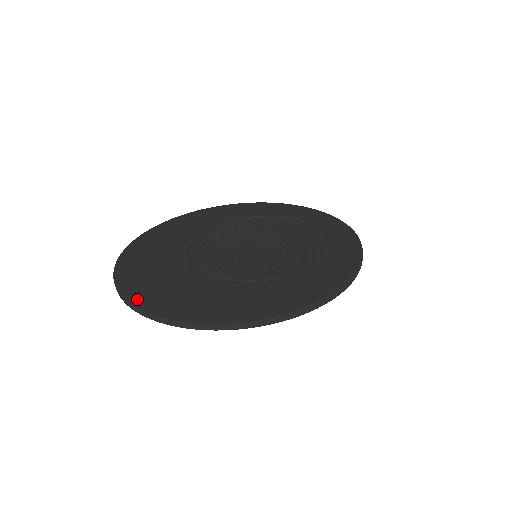
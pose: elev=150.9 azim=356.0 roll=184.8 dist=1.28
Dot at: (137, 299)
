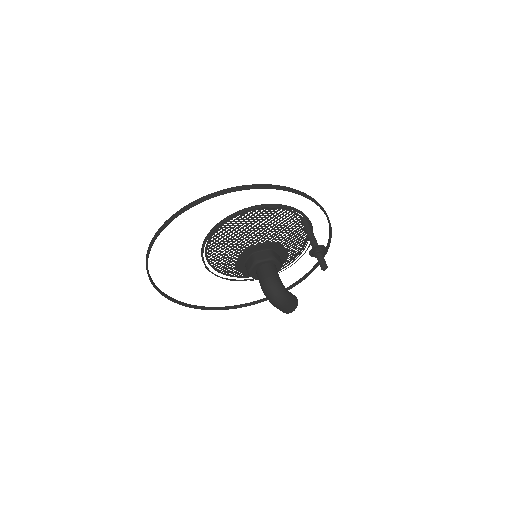
Dot at: occluded
